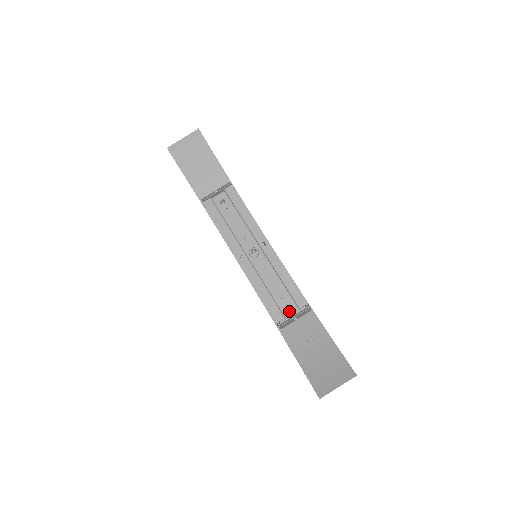
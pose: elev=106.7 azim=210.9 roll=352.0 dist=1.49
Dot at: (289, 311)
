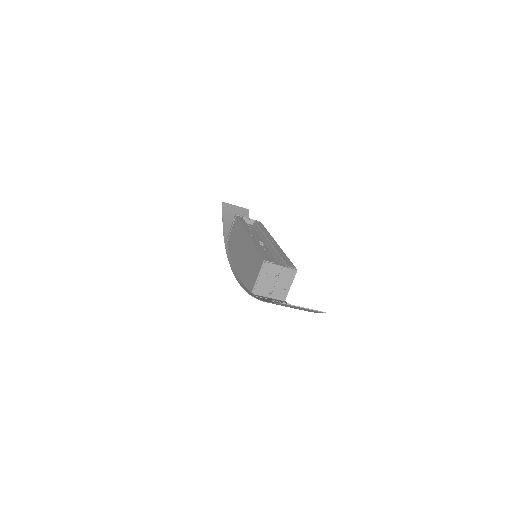
Dot at: occluded
